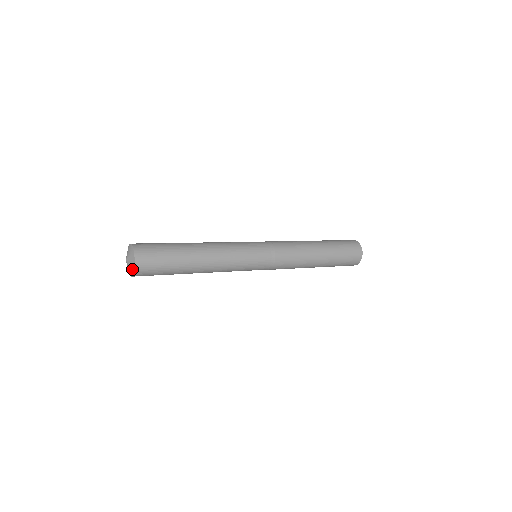
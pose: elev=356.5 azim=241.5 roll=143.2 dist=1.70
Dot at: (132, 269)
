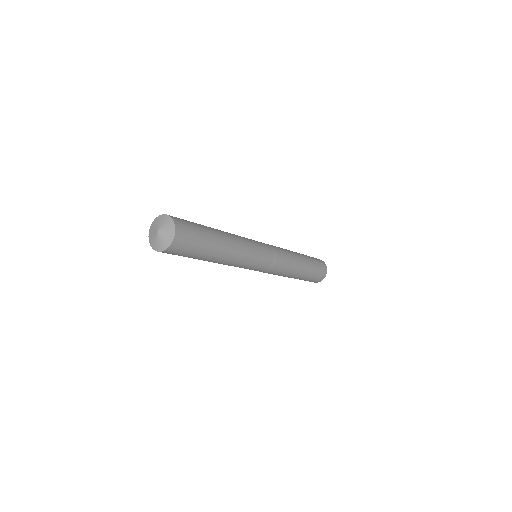
Dot at: (162, 247)
